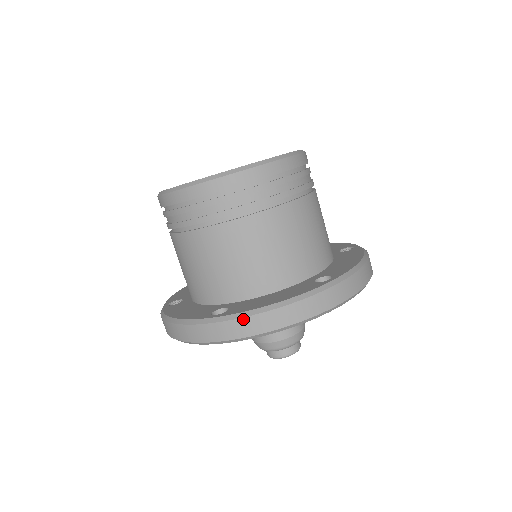
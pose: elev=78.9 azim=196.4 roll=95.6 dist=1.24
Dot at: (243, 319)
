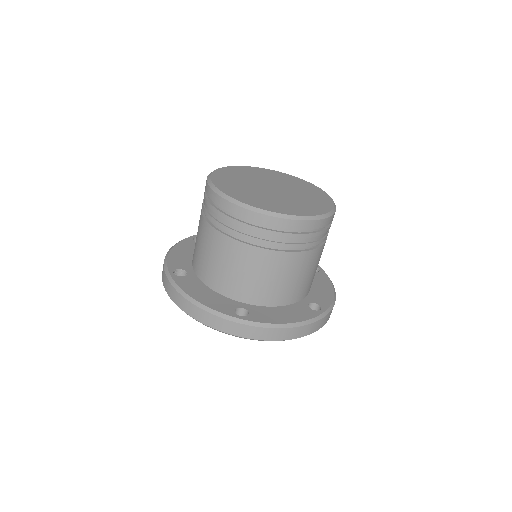
Dot at: (265, 329)
